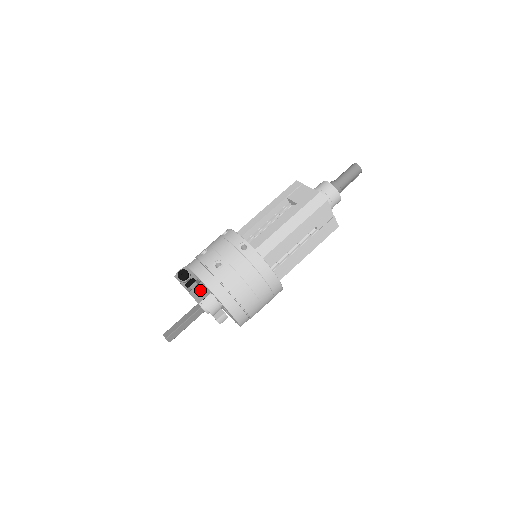
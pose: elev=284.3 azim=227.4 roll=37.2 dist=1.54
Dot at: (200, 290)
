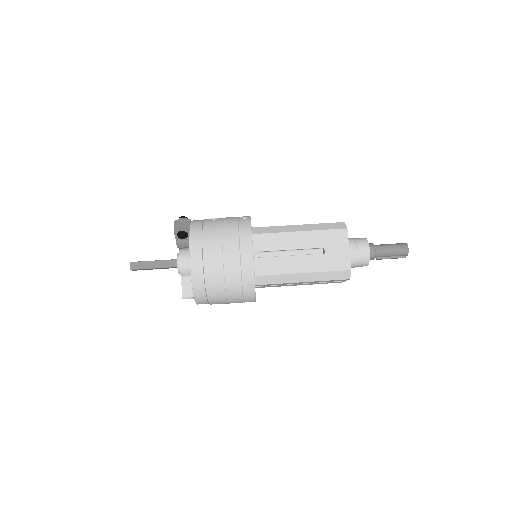
Dot at: (184, 223)
